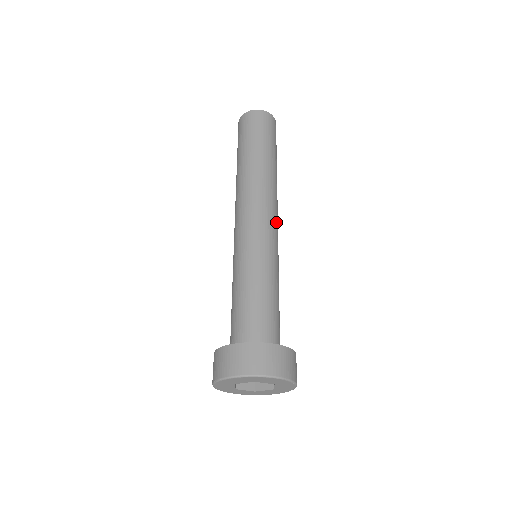
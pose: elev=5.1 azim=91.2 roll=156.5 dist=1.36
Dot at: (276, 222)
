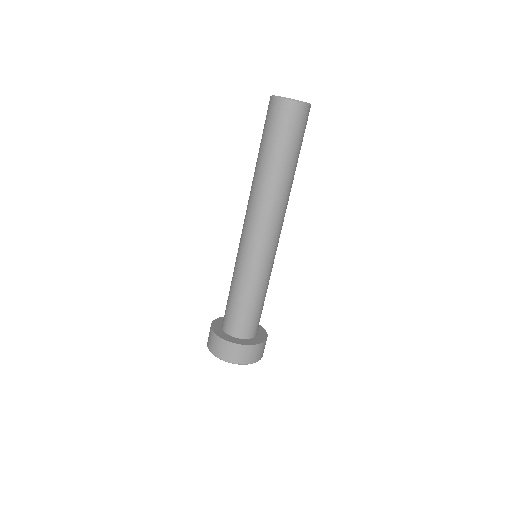
Dot at: (269, 234)
